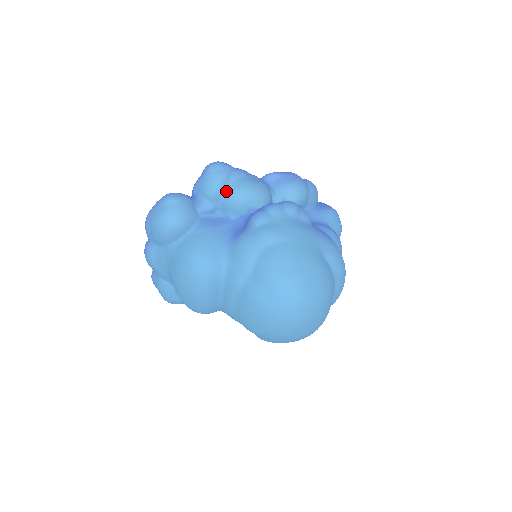
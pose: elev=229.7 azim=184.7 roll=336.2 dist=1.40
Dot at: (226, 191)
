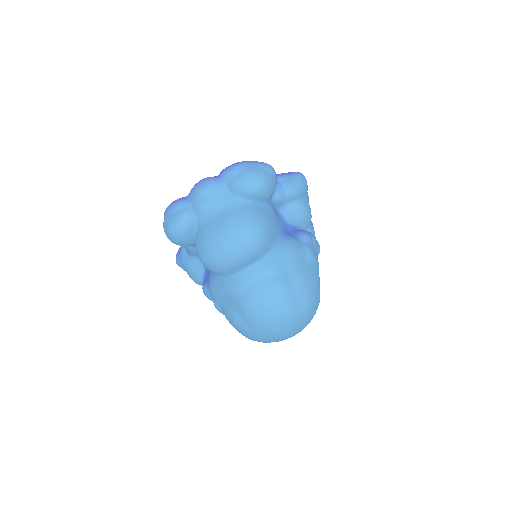
Dot at: (299, 200)
